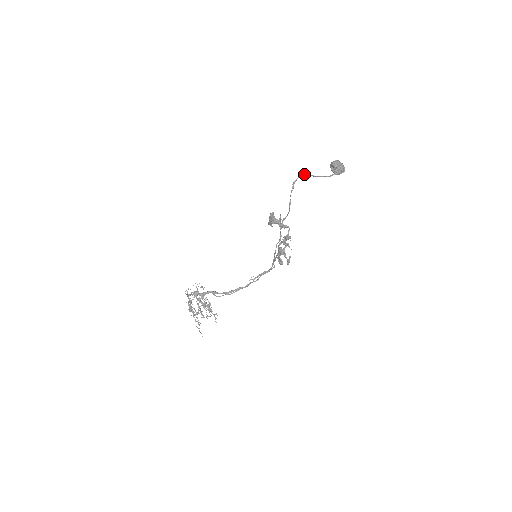
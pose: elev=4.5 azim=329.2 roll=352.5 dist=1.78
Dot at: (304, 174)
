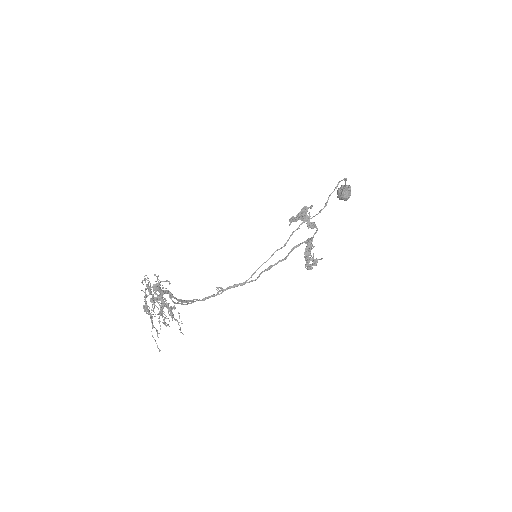
Dot at: occluded
